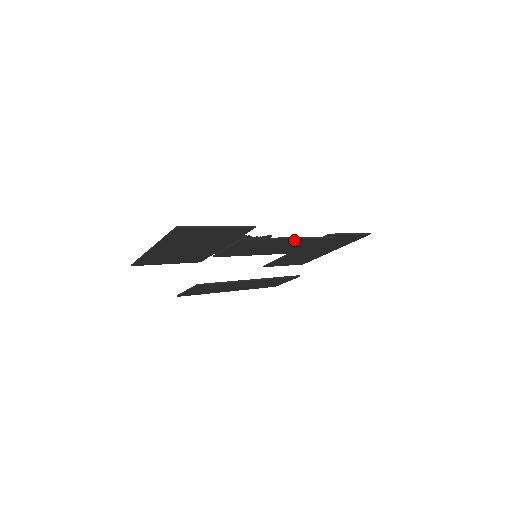
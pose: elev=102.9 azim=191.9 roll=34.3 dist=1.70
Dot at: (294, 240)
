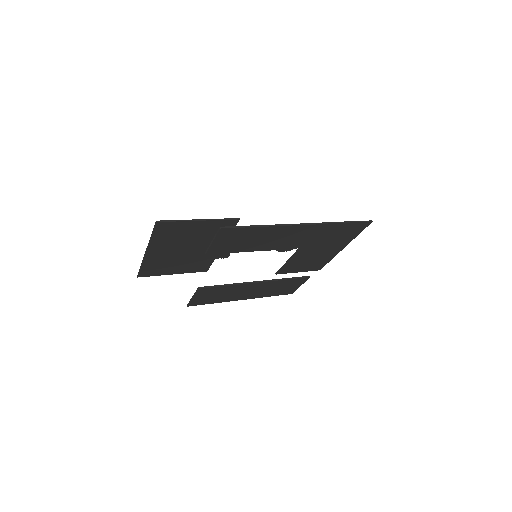
Dot at: (281, 228)
